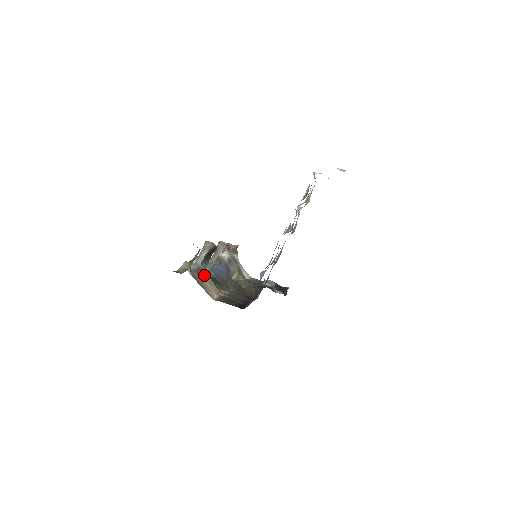
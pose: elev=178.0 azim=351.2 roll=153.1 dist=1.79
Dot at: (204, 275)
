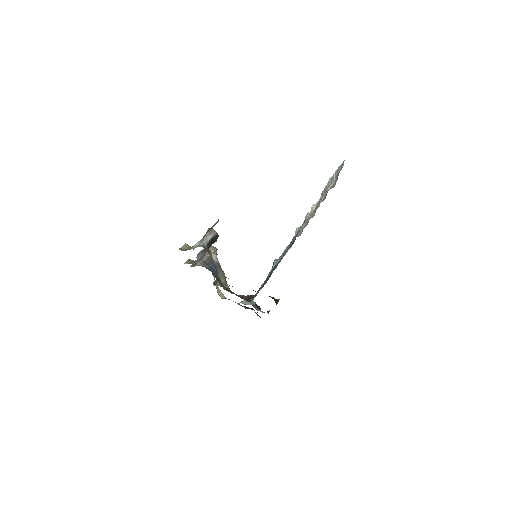
Dot at: (211, 255)
